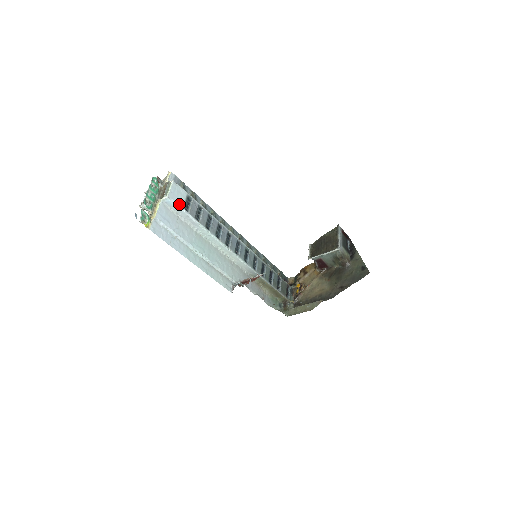
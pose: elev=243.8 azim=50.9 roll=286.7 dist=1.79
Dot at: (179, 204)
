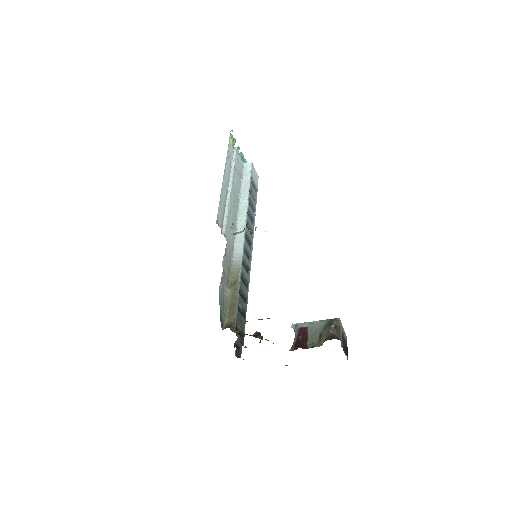
Dot at: (252, 173)
